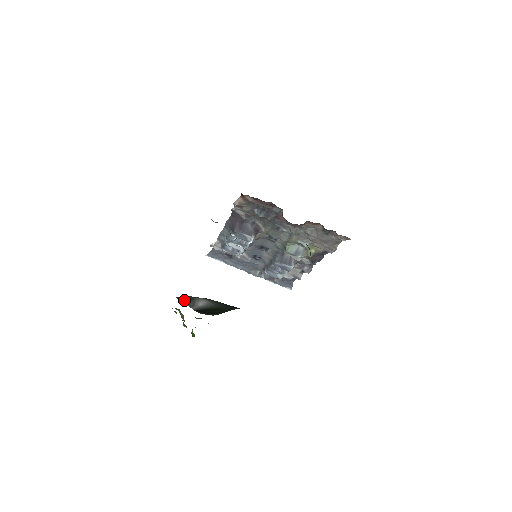
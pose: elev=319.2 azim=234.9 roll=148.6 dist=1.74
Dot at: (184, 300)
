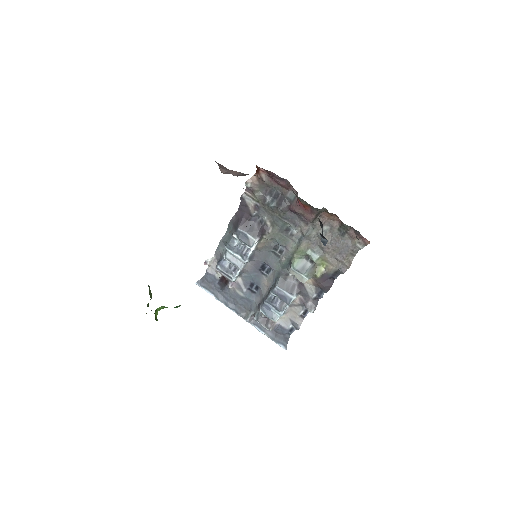
Dot at: occluded
